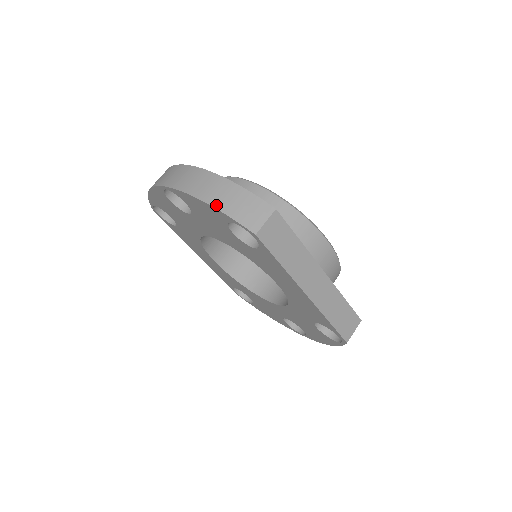
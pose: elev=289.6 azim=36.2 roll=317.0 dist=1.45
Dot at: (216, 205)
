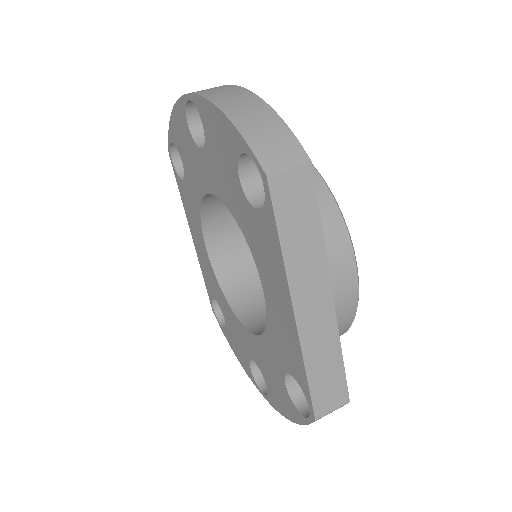
Dot at: (236, 121)
